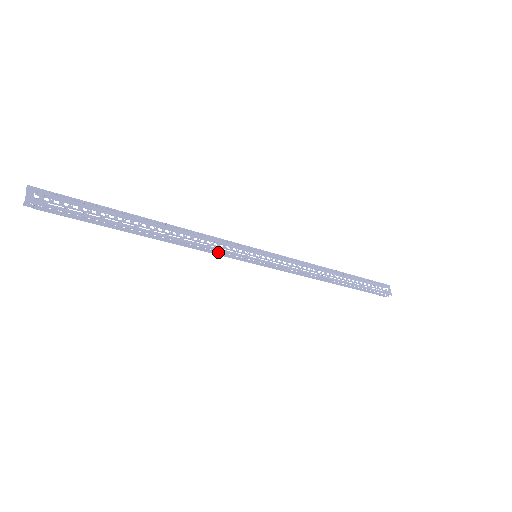
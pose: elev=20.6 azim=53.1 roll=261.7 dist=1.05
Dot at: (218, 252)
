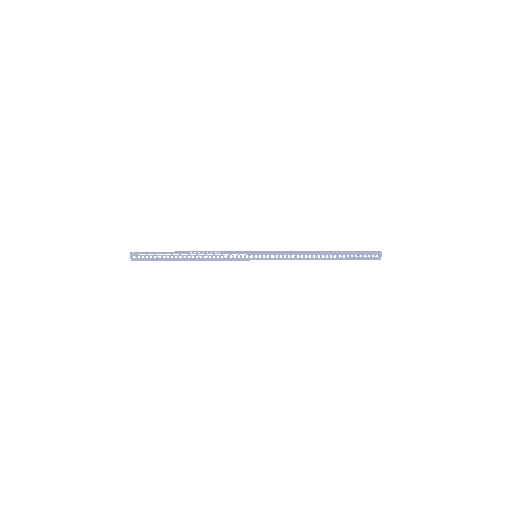
Dot at: (229, 260)
